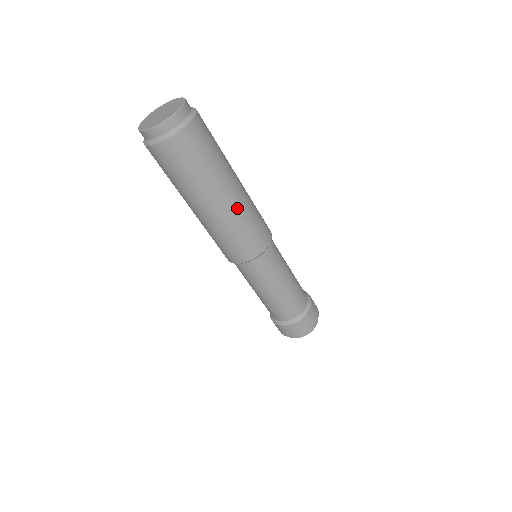
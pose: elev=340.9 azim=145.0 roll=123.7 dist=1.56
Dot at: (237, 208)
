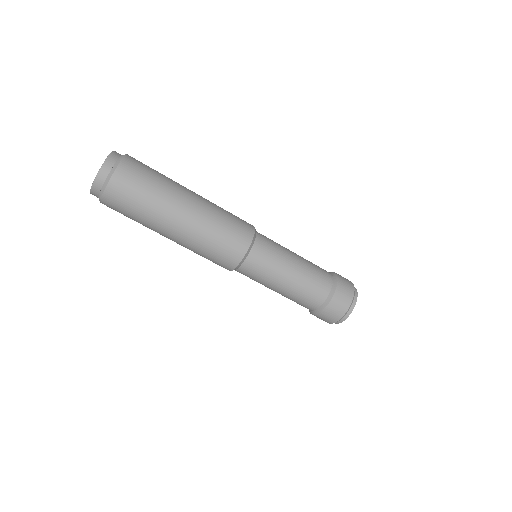
Dot at: (185, 242)
